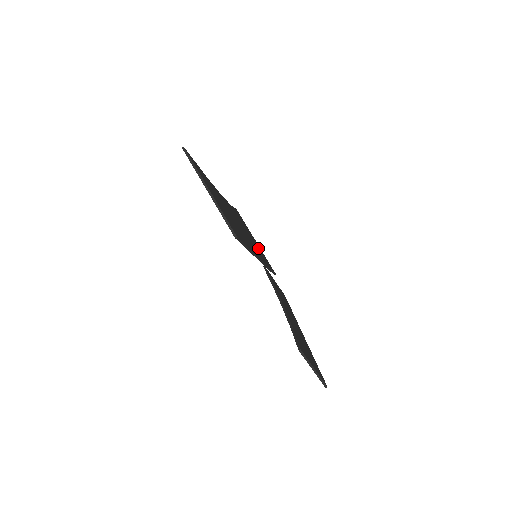
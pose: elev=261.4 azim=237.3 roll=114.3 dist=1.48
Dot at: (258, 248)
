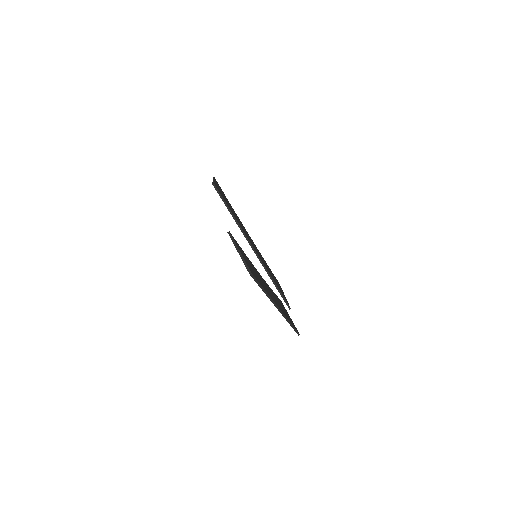
Dot at: occluded
